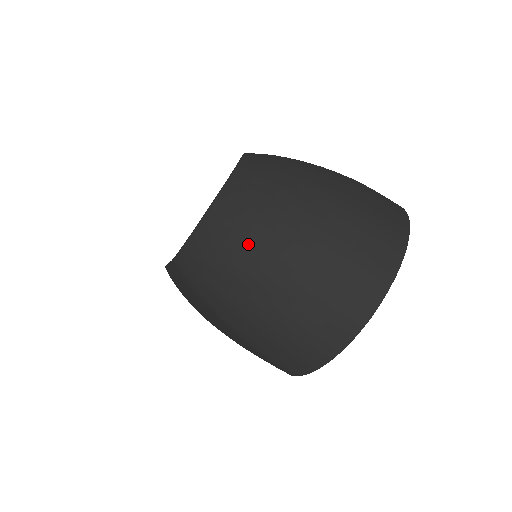
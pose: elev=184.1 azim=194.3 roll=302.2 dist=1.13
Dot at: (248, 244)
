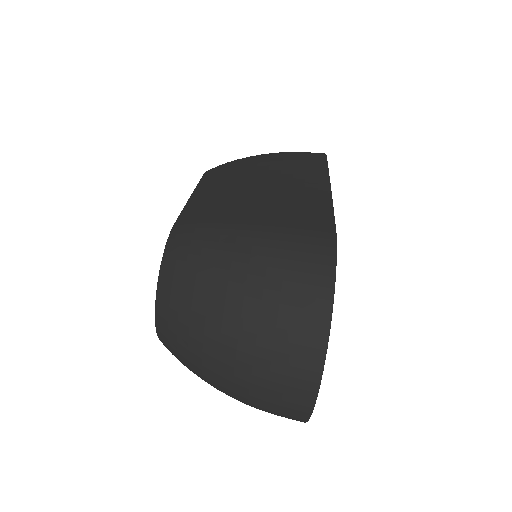
Dot at: (192, 365)
